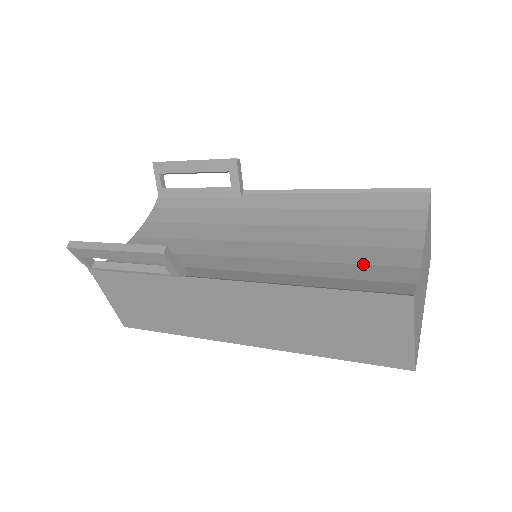
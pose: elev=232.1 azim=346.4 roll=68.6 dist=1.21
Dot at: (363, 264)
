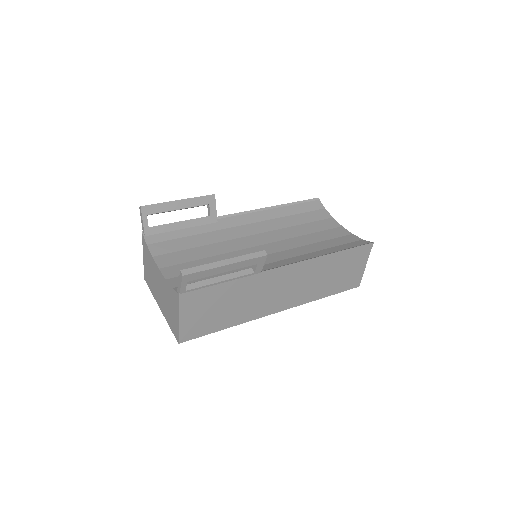
Dot at: (330, 239)
